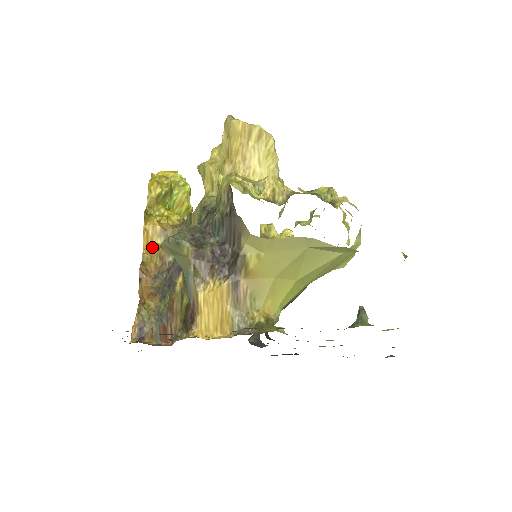
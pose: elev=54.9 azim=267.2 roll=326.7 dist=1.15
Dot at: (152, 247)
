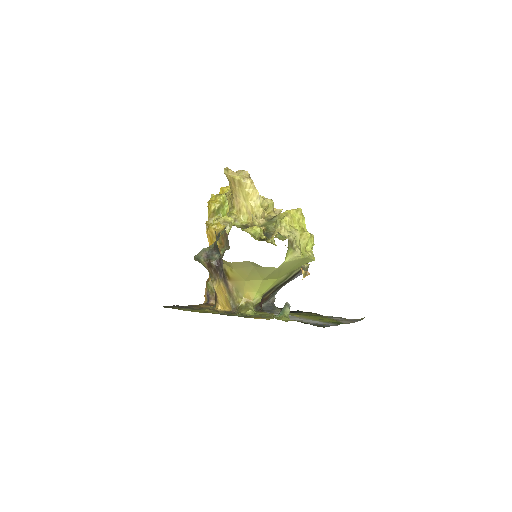
Dot at: occluded
